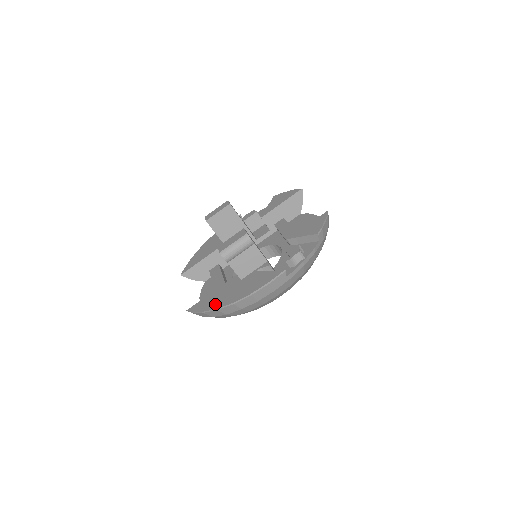
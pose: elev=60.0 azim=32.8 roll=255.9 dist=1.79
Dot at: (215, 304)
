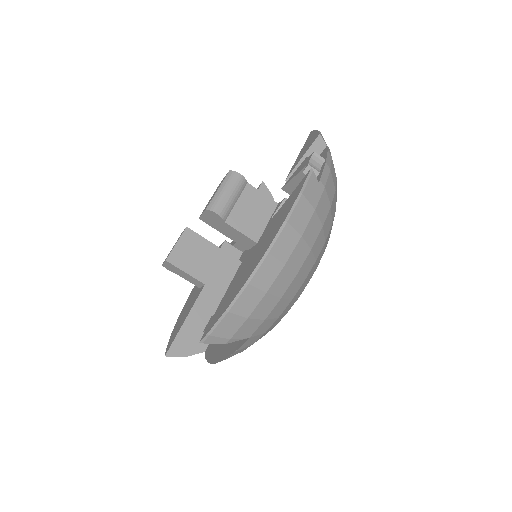
Dot at: (240, 284)
